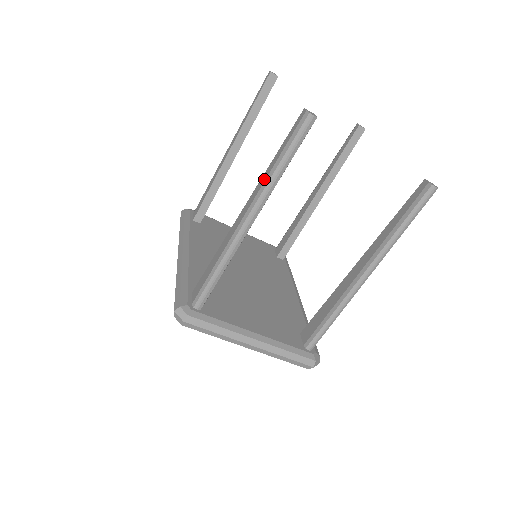
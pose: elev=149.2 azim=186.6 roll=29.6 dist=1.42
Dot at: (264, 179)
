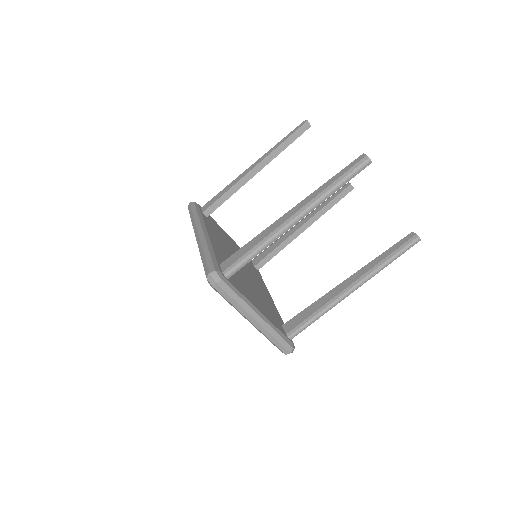
Dot at: (319, 192)
